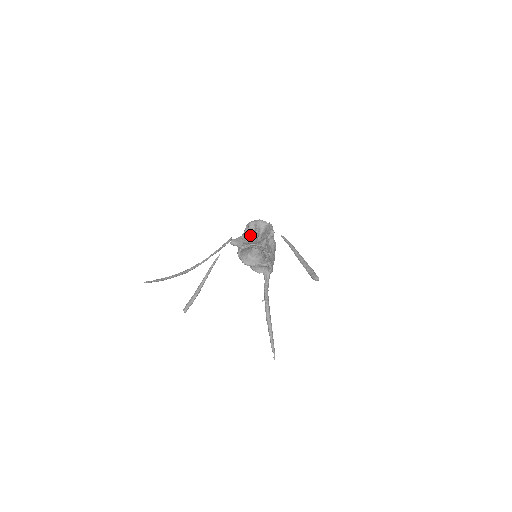
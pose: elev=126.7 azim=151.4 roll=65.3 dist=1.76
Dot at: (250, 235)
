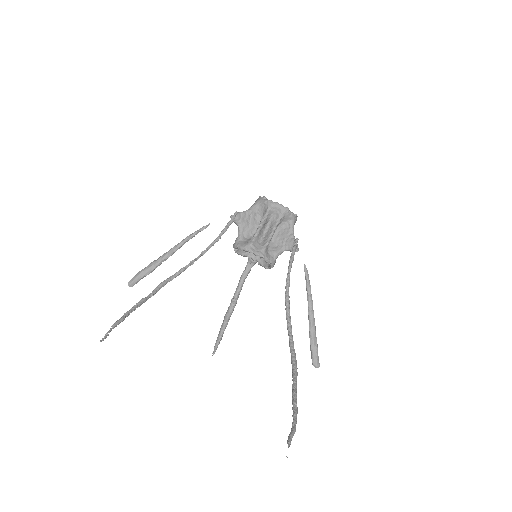
Dot at: (264, 225)
